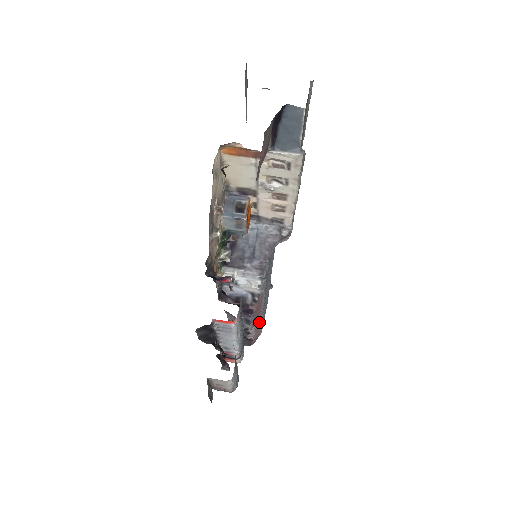
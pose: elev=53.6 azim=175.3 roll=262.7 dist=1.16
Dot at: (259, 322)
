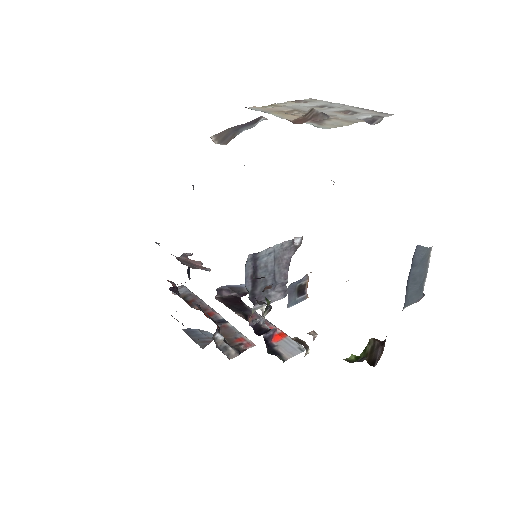
Dot at: occluded
